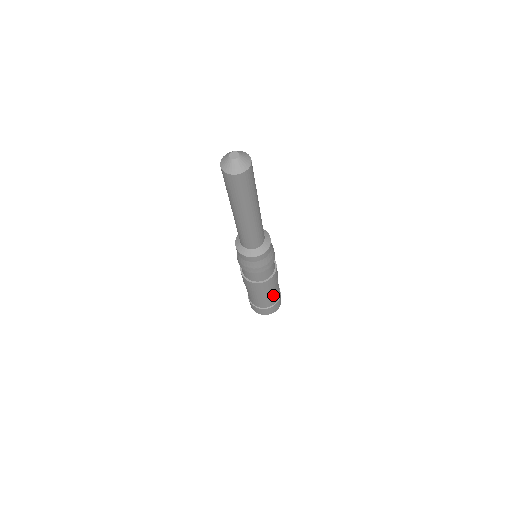
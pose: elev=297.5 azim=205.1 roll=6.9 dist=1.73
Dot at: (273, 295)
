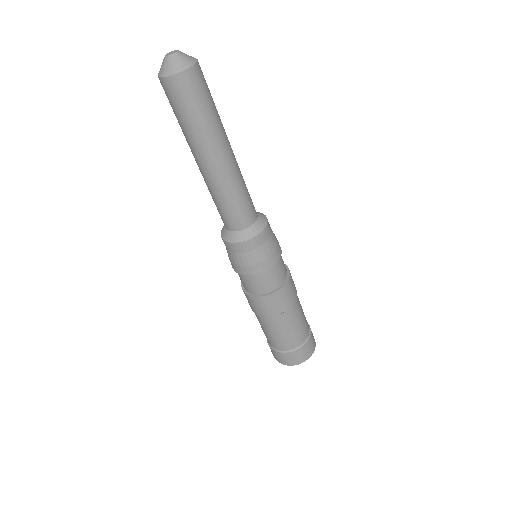
Dot at: (302, 310)
